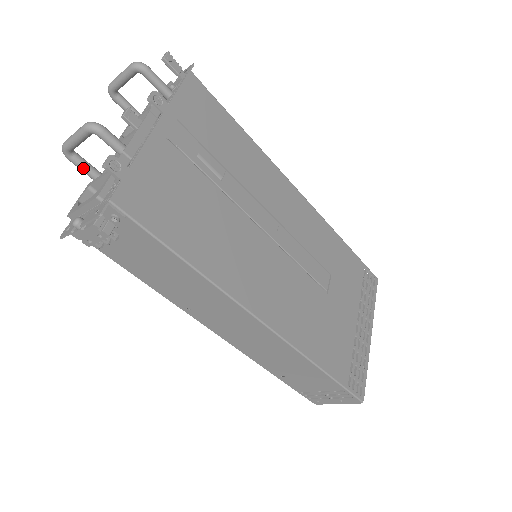
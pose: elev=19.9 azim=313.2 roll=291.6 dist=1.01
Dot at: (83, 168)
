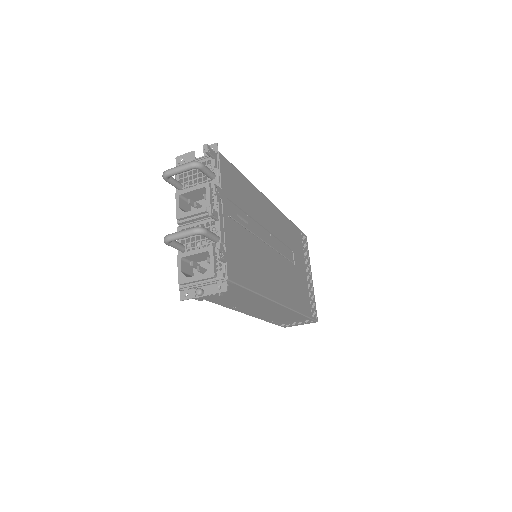
Dot at: (176, 247)
